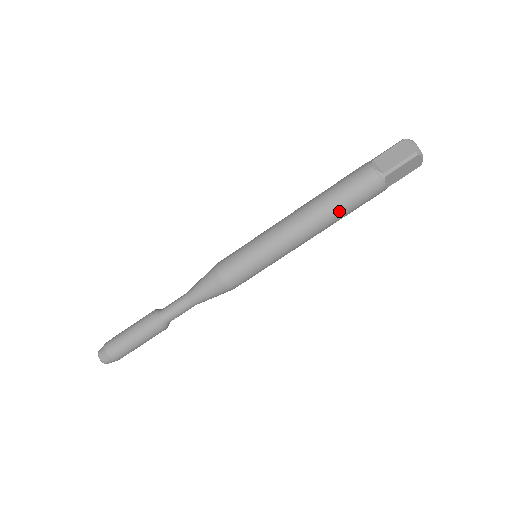
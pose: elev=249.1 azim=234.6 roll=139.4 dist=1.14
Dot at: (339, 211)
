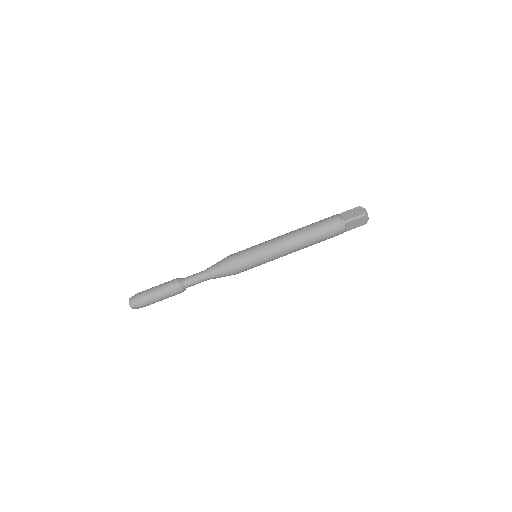
Dot at: (314, 237)
